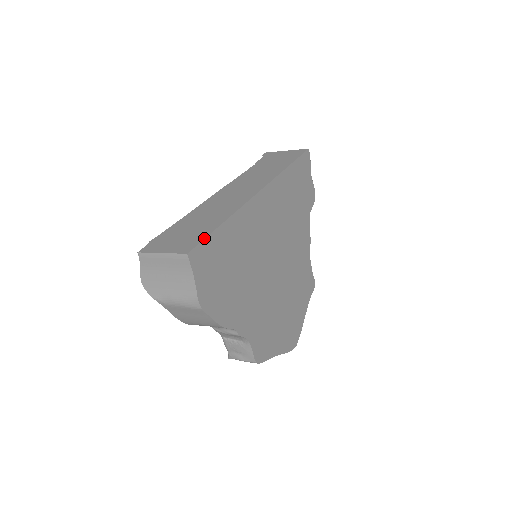
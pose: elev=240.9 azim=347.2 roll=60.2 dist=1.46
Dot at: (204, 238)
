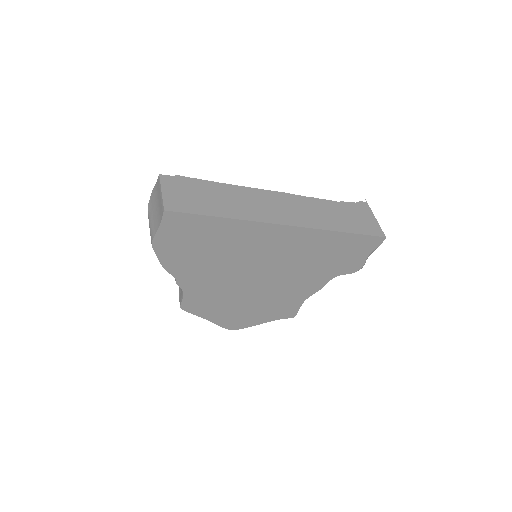
Dot at: (191, 213)
